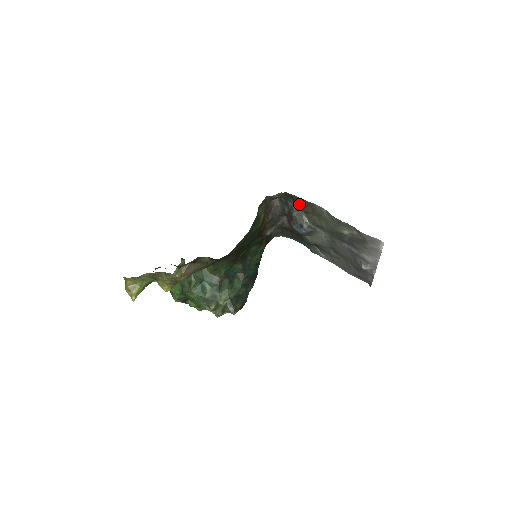
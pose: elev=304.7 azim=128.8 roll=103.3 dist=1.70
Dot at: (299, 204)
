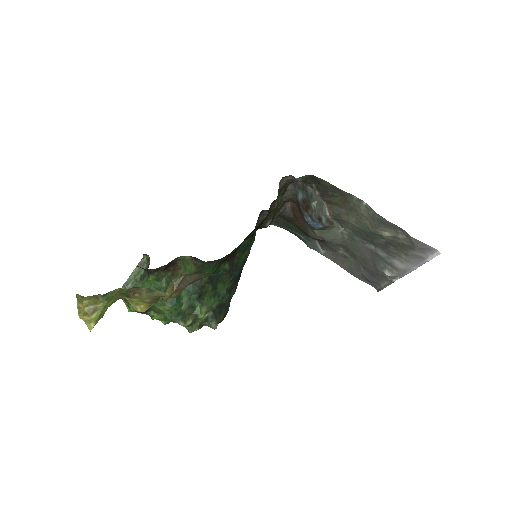
Dot at: (325, 192)
